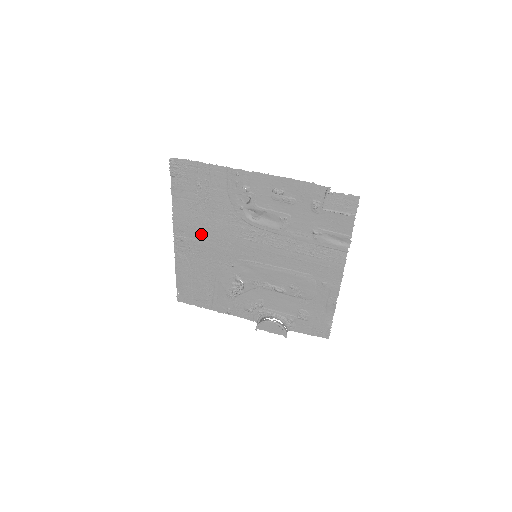
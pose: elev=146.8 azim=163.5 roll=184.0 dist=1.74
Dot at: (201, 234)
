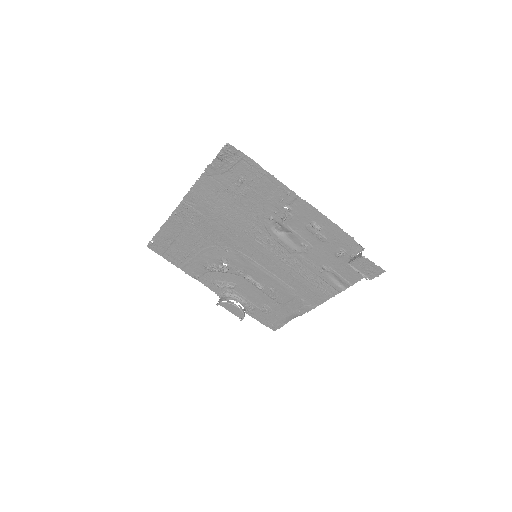
Dot at: (213, 215)
